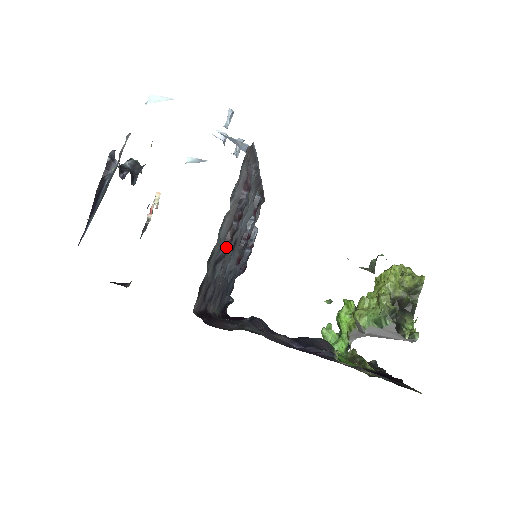
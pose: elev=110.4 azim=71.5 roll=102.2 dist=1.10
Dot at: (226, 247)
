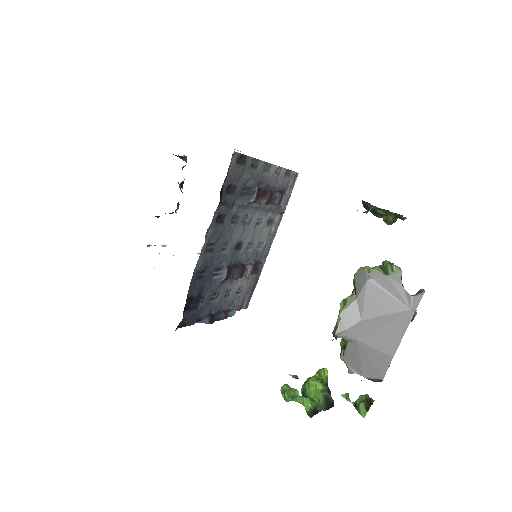
Dot at: (258, 189)
